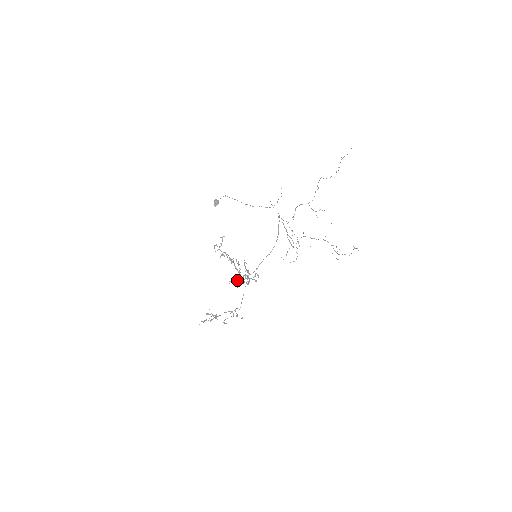
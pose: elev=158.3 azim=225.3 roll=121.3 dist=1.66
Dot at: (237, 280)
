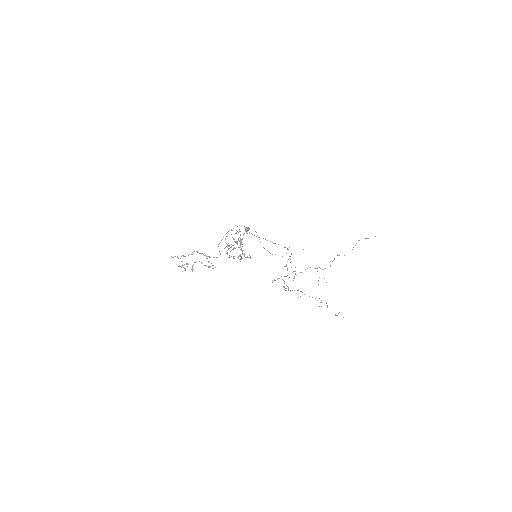
Dot at: (229, 255)
